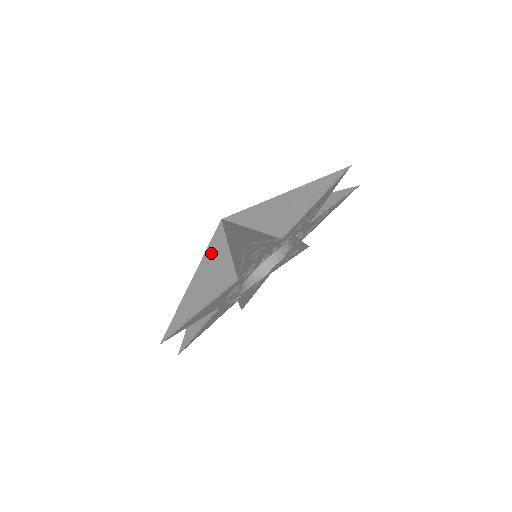
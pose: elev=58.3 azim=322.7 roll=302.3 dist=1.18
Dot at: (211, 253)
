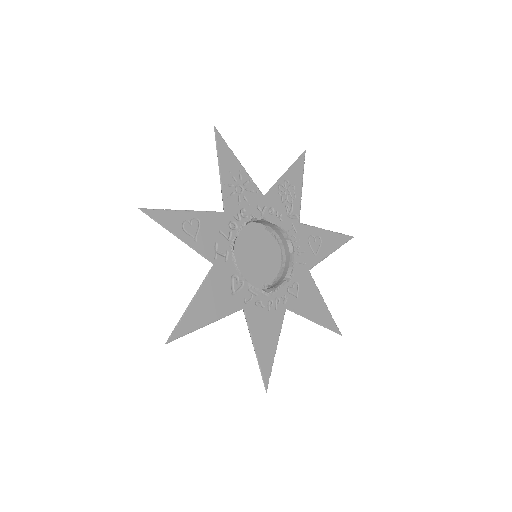
Dot at: occluded
